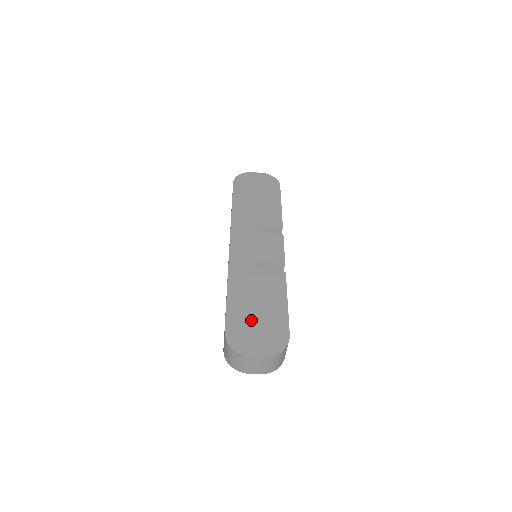
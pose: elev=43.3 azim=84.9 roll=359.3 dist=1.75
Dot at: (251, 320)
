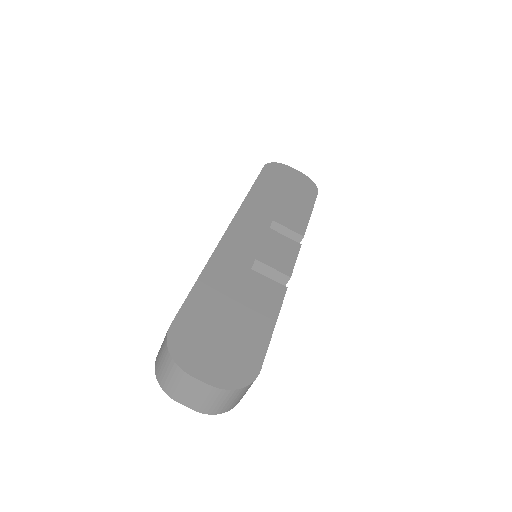
Dot at: (215, 326)
